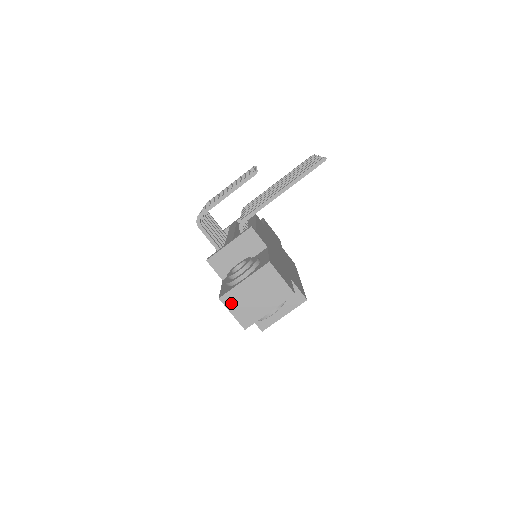
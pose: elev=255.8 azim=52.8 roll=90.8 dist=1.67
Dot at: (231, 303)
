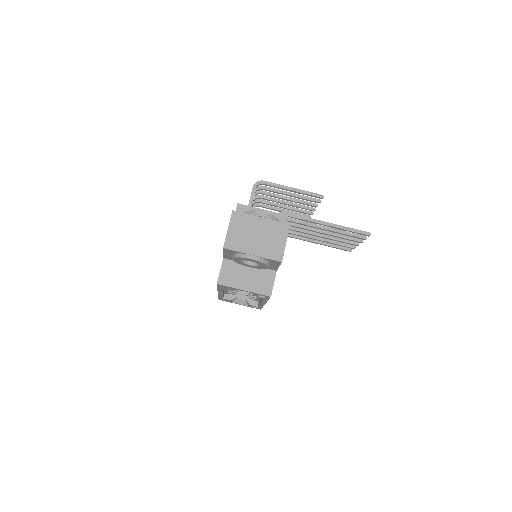
Dot at: (236, 221)
